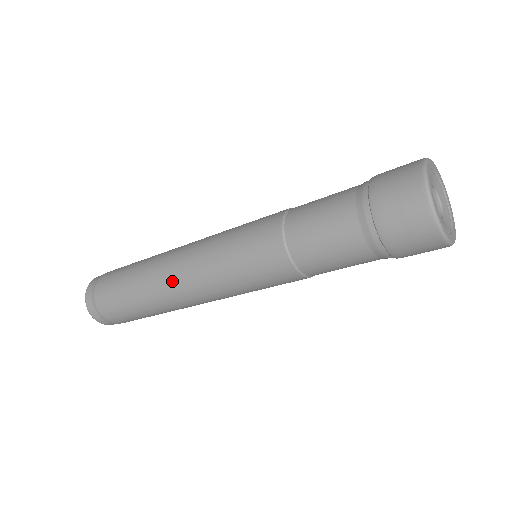
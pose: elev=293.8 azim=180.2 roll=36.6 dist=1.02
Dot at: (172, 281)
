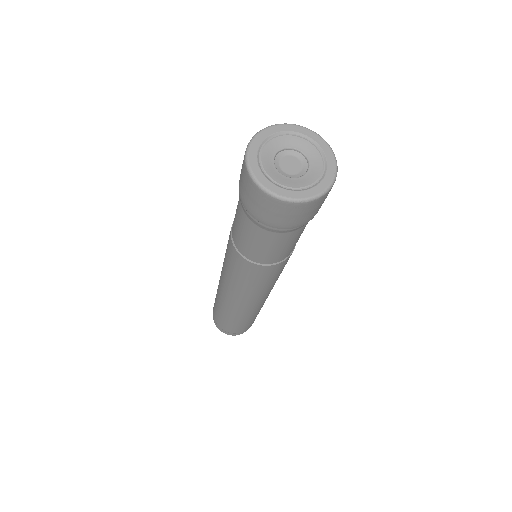
Dot at: occluded
